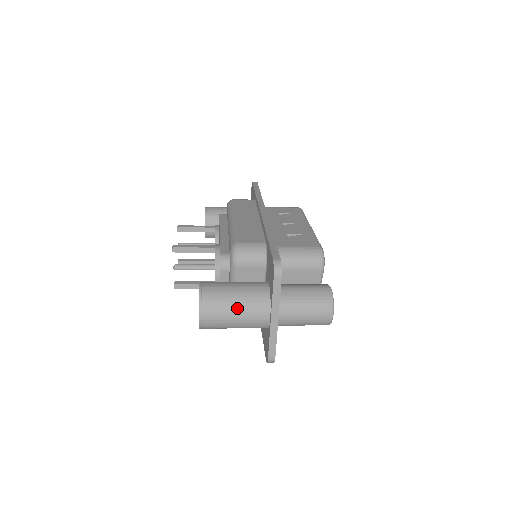
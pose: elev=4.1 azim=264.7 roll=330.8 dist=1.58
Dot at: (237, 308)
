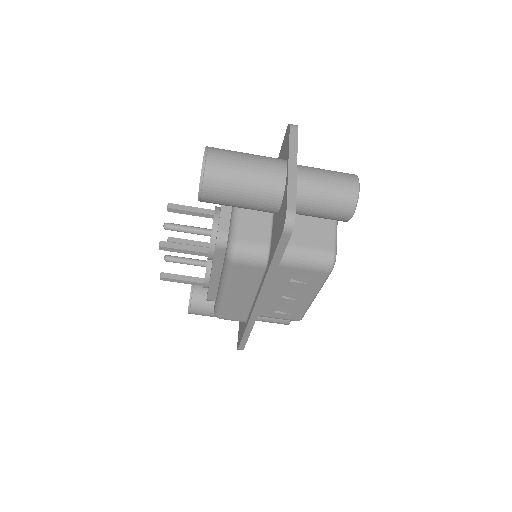
Dot at: (249, 155)
